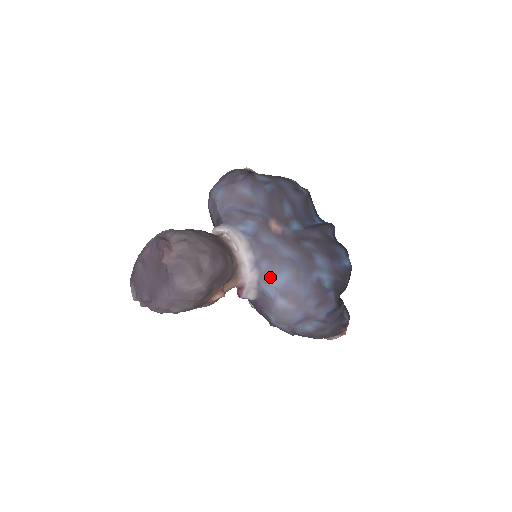
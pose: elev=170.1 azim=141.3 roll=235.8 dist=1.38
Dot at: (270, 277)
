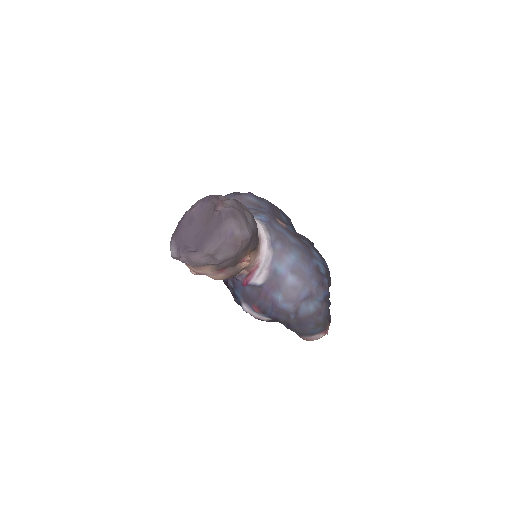
Dot at: (282, 256)
